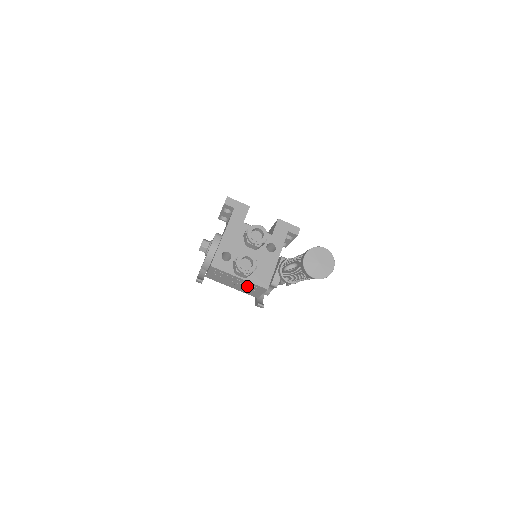
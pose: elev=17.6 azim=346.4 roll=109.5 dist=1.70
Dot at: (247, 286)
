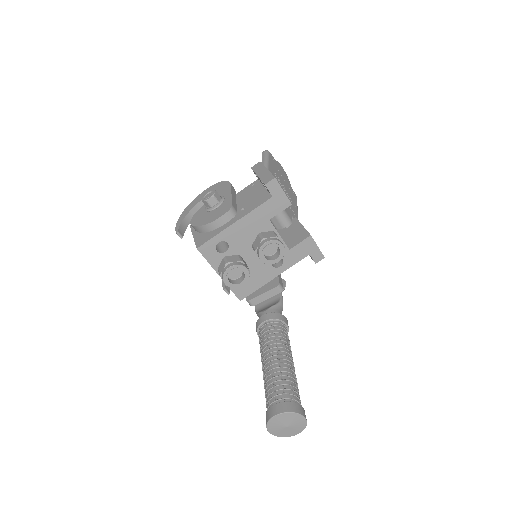
Dot at: occluded
